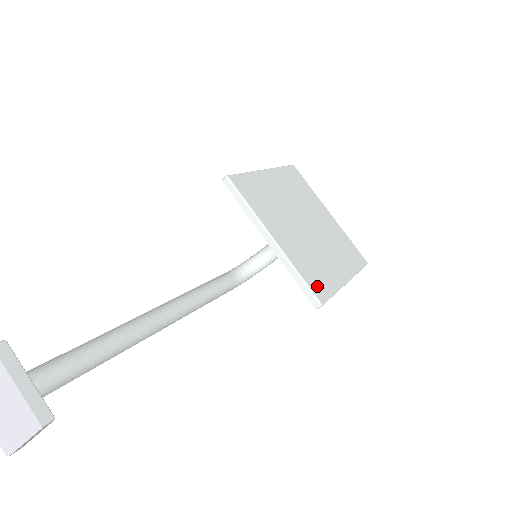
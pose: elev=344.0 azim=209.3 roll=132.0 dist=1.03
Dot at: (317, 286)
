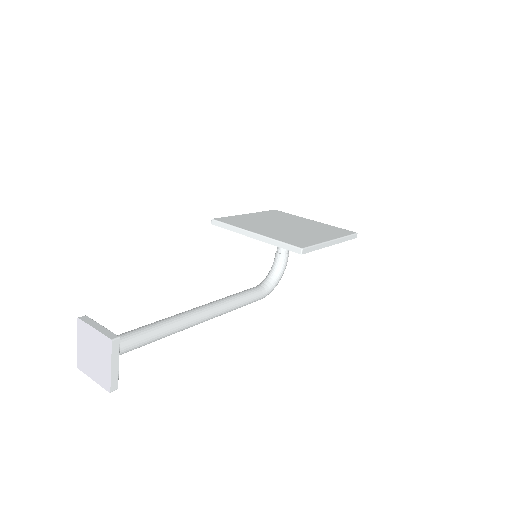
Dot at: (297, 243)
